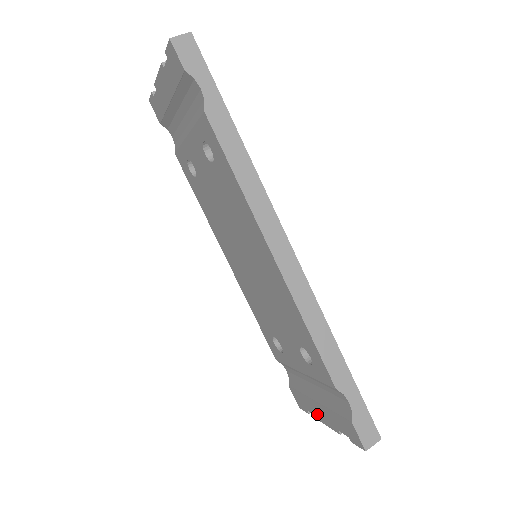
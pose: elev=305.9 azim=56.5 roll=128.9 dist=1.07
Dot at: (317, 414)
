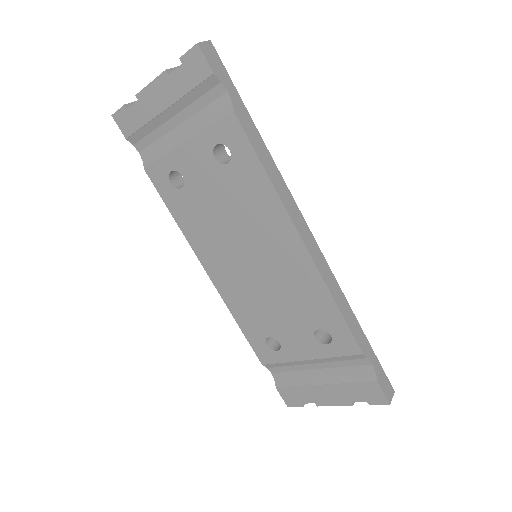
Dot at: (319, 399)
